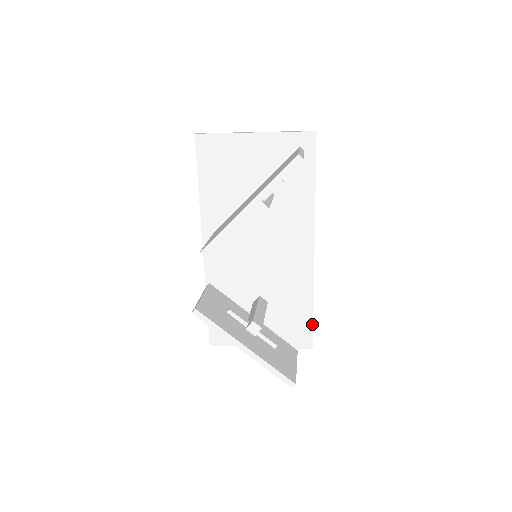
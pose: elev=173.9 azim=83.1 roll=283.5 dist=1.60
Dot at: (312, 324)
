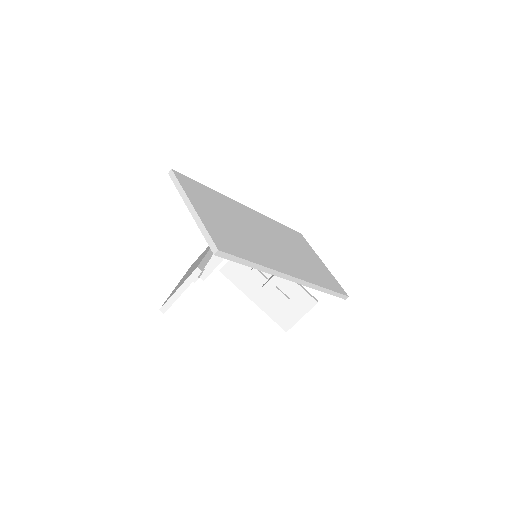
Dot at: (333, 295)
